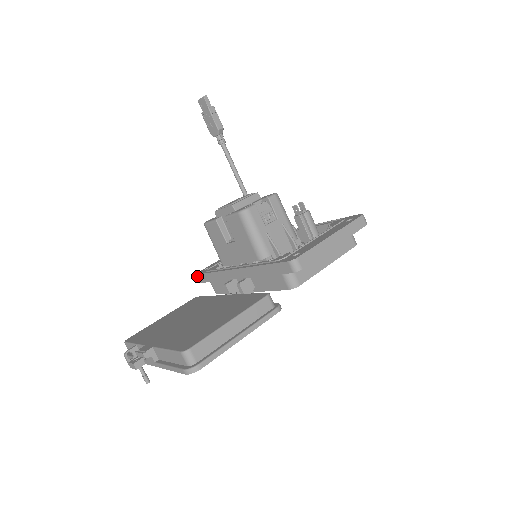
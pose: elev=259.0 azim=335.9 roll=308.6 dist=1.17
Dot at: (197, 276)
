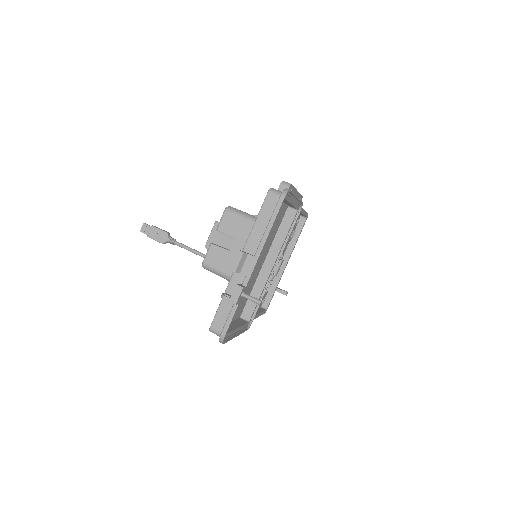
Dot at: occluded
